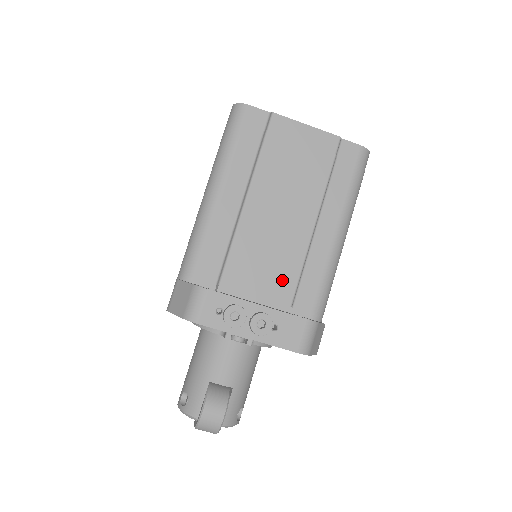
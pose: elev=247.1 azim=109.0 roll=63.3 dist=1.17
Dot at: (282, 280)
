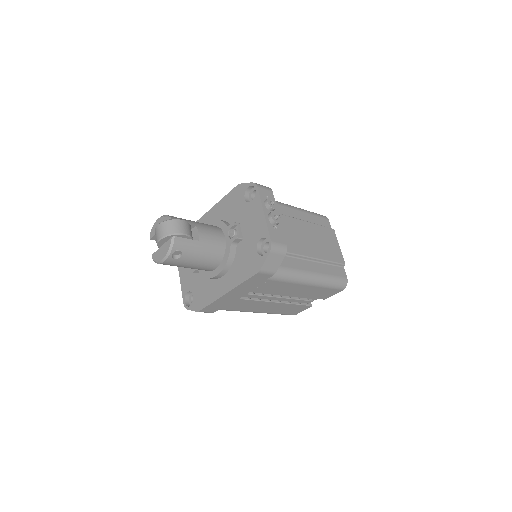
Dot at: occluded
